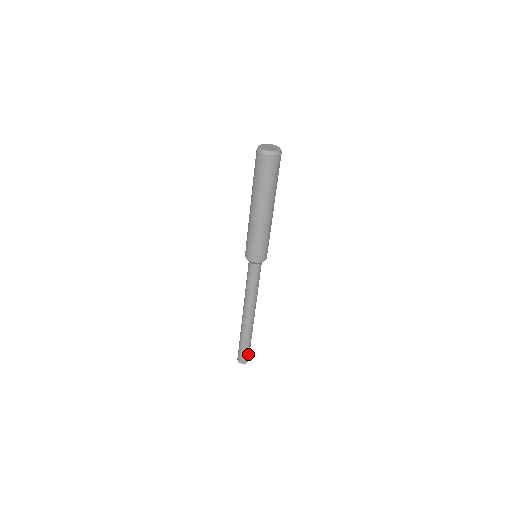
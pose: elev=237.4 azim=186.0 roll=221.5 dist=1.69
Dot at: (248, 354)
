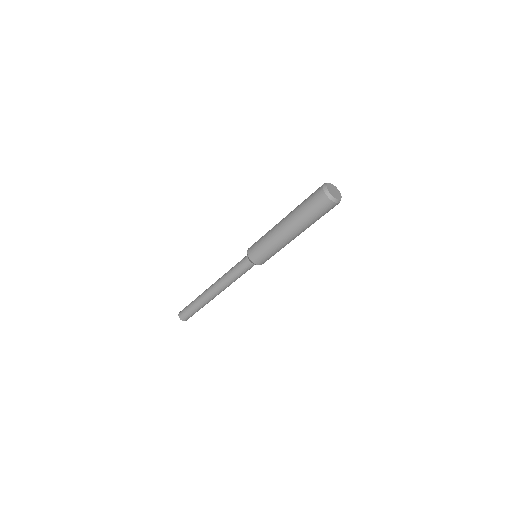
Dot at: (190, 316)
